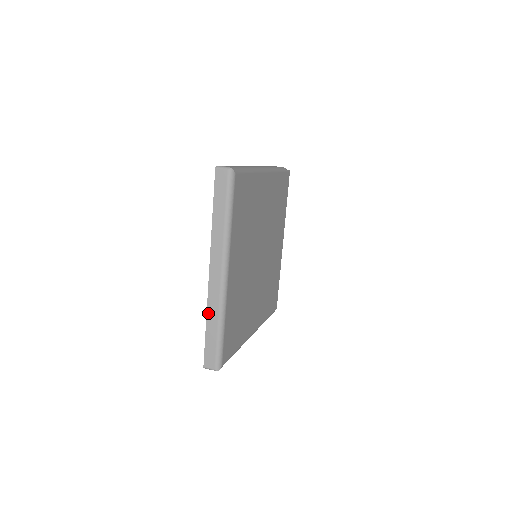
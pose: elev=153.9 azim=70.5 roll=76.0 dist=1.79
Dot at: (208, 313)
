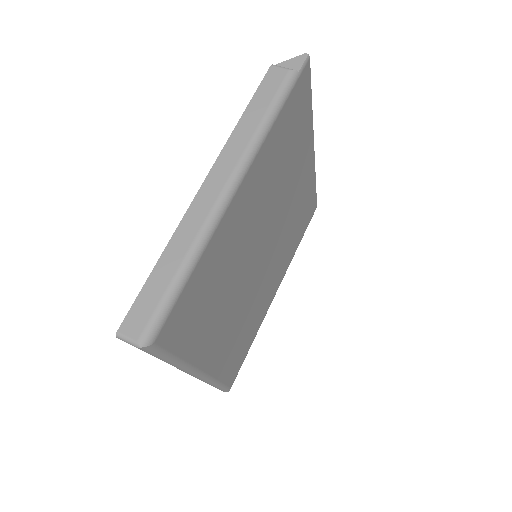
Dot at: occluded
